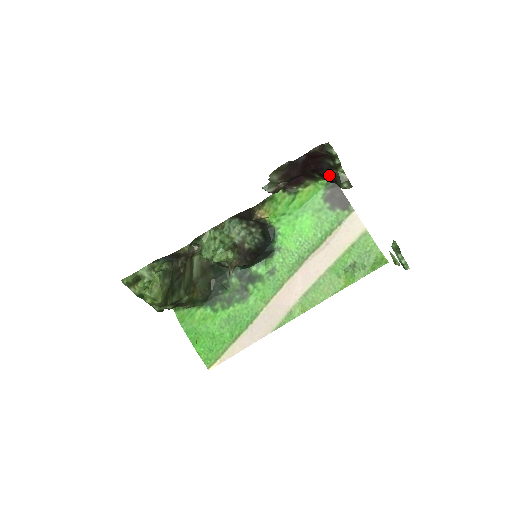
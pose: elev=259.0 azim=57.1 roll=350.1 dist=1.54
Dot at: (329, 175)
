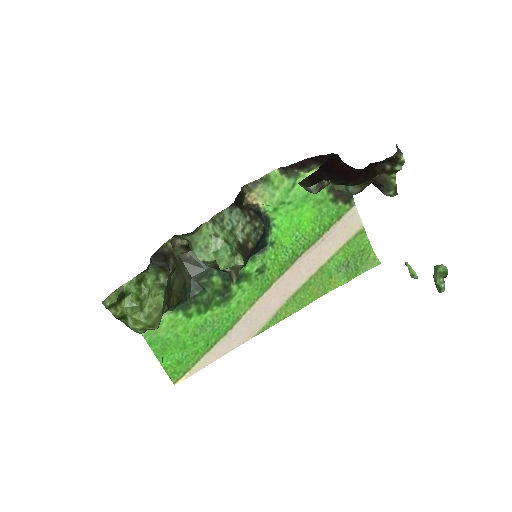
Dot at: occluded
